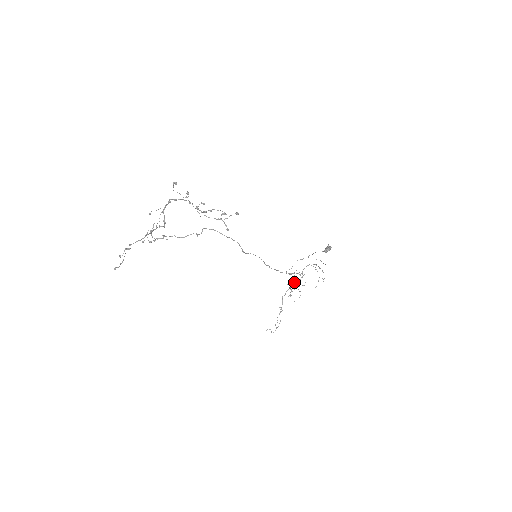
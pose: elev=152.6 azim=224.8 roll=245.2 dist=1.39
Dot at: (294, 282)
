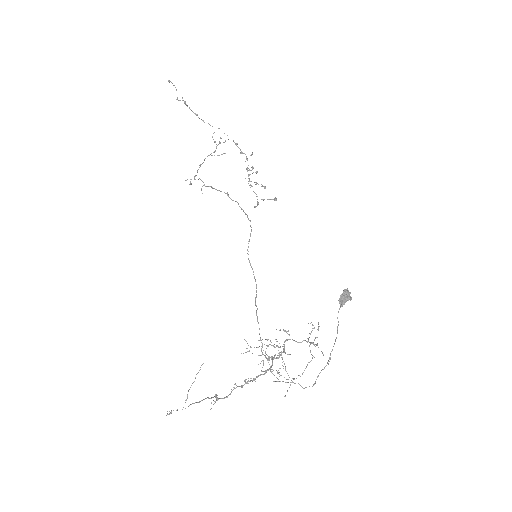
Dot at: (268, 369)
